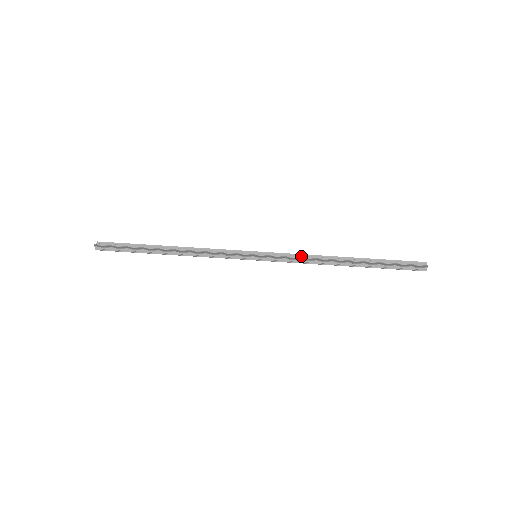
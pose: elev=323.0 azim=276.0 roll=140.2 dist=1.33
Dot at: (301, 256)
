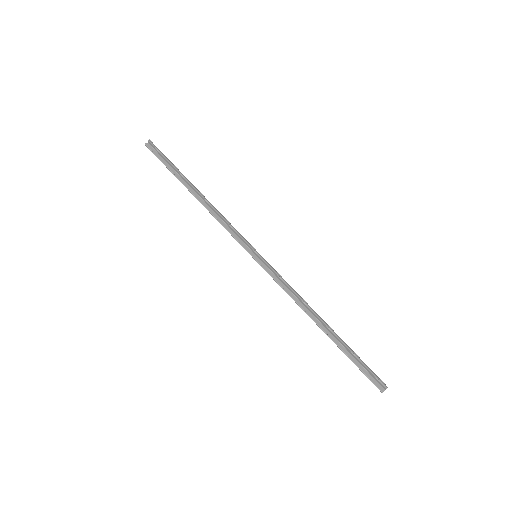
Dot at: (290, 288)
